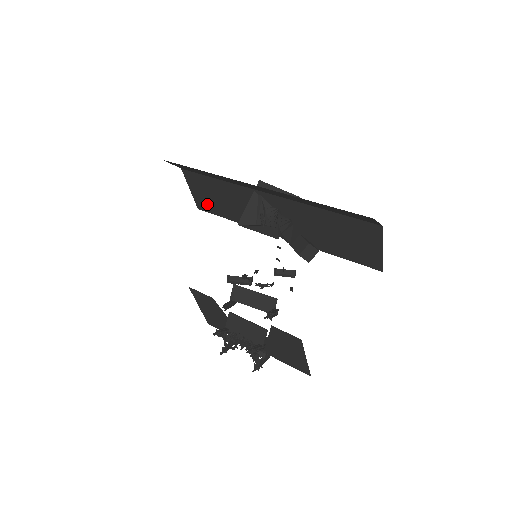
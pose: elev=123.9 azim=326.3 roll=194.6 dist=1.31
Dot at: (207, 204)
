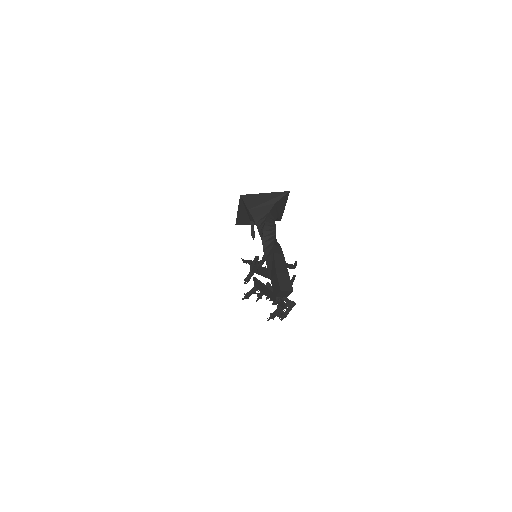
Dot at: occluded
